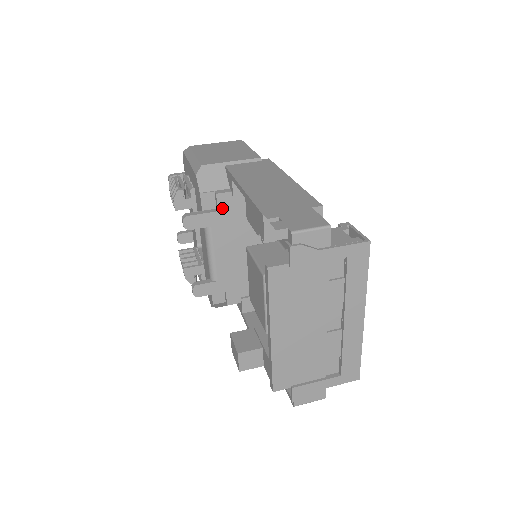
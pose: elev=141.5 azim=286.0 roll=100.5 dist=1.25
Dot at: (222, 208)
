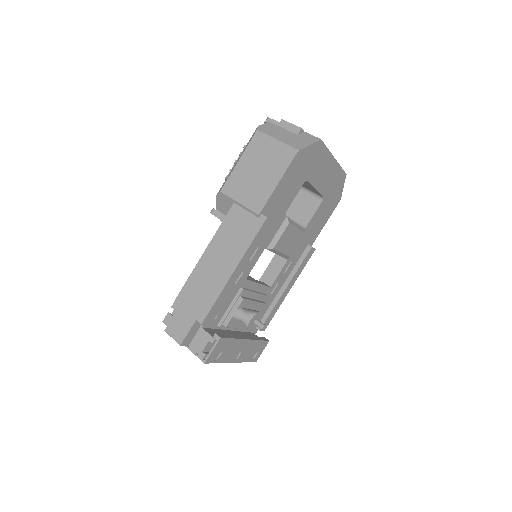
Dot at: occluded
